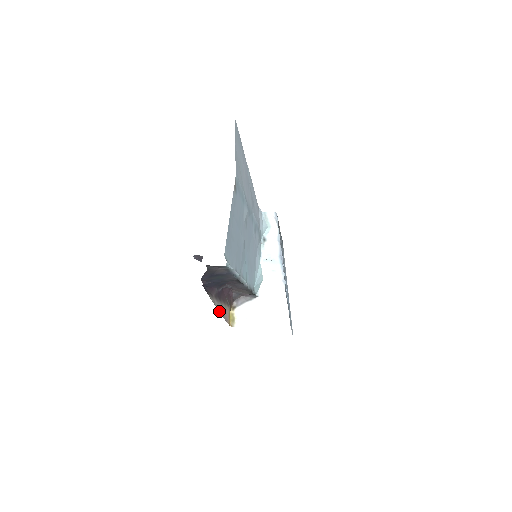
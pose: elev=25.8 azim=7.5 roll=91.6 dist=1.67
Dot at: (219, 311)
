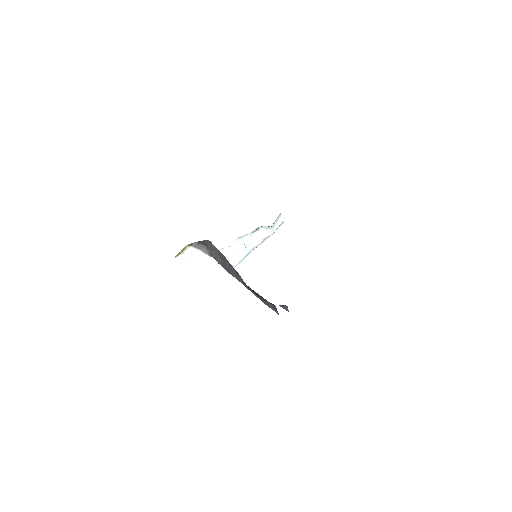
Dot at: occluded
